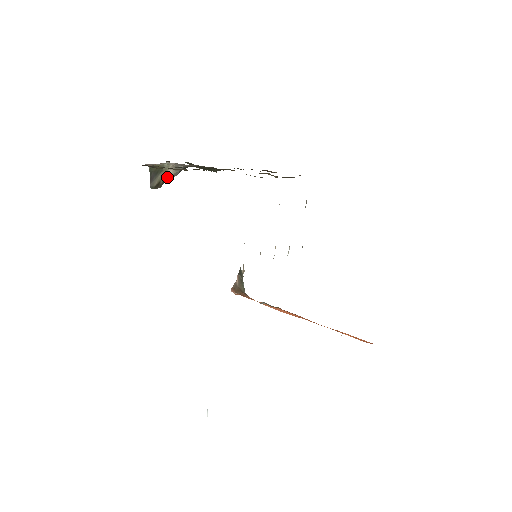
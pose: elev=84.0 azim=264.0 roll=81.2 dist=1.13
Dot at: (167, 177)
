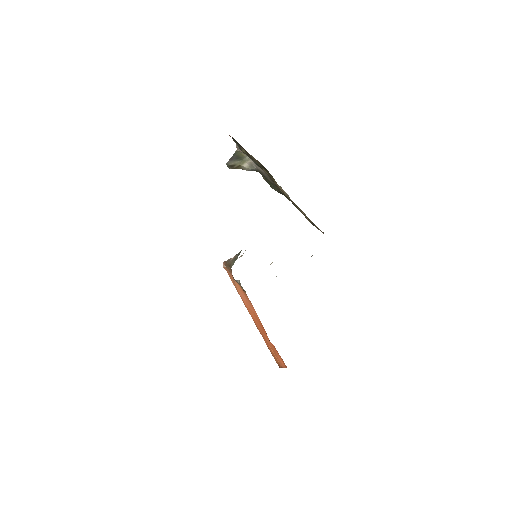
Dot at: (241, 167)
